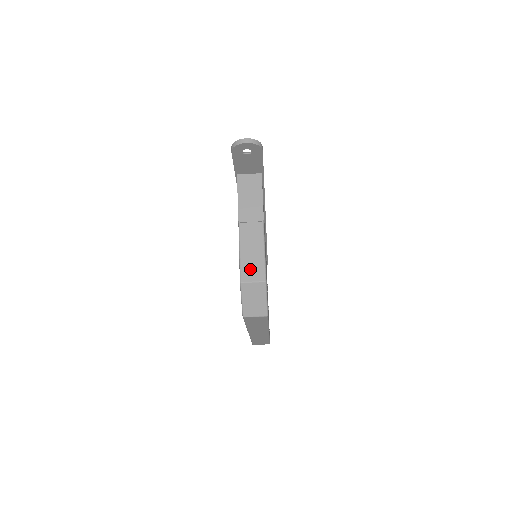
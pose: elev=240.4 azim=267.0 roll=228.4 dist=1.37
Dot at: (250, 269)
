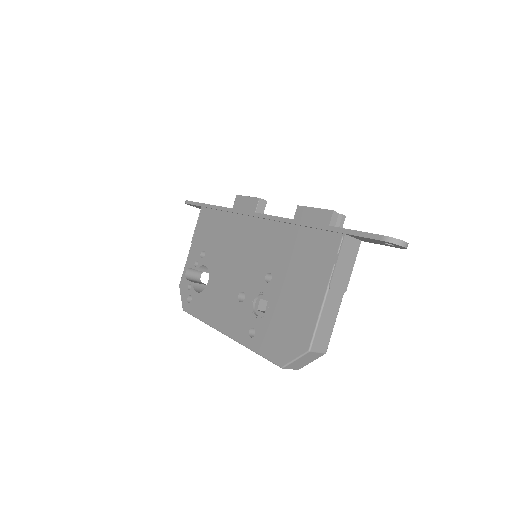
Dot at: (320, 339)
